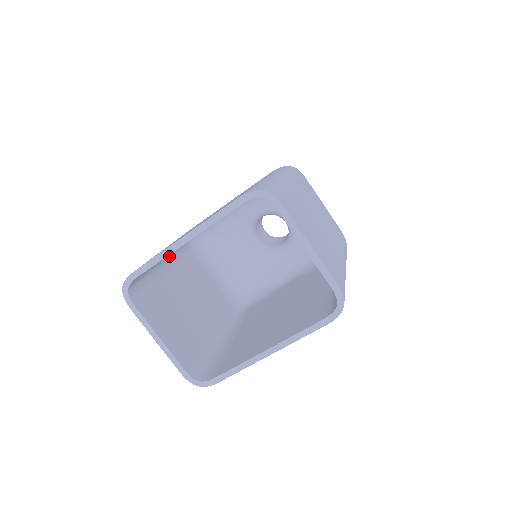
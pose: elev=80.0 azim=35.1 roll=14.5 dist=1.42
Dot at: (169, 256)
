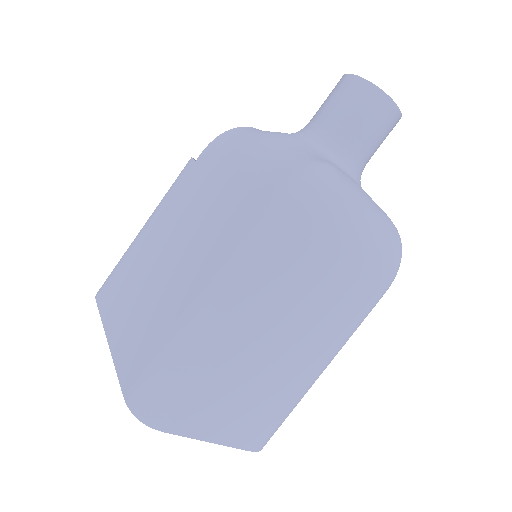
Dot at: occluded
